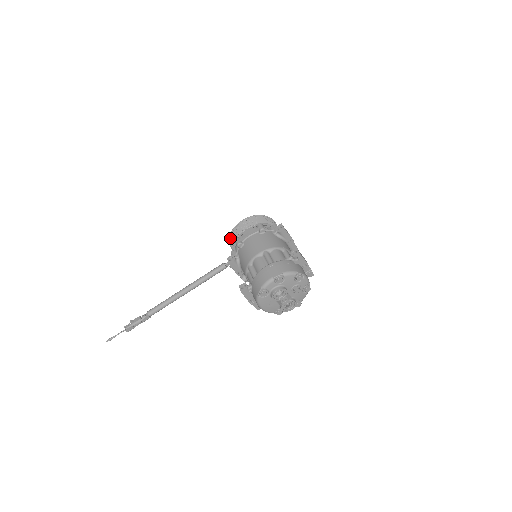
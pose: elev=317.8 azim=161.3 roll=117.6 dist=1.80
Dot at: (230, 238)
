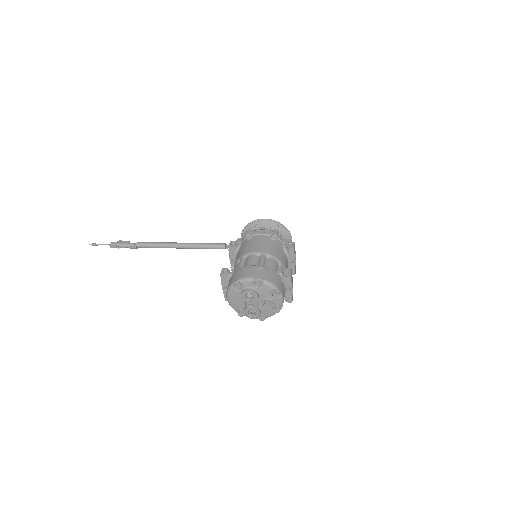
Dot at: (245, 227)
